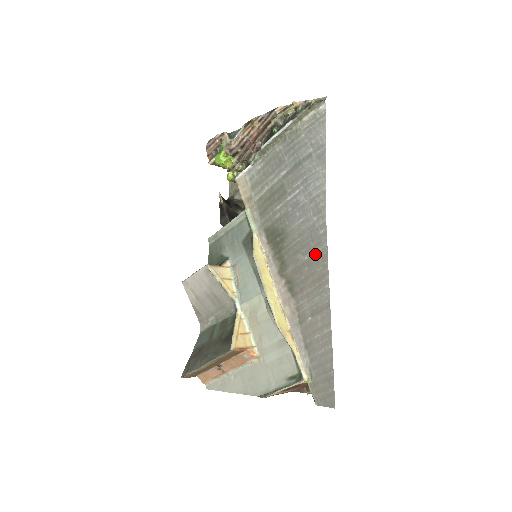
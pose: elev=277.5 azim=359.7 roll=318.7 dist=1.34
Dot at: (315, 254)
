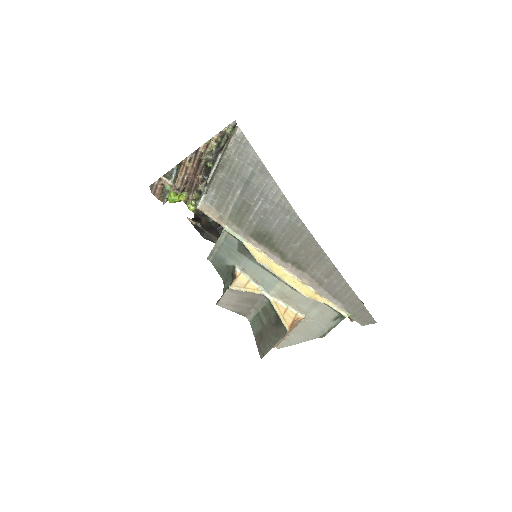
Dot at: (304, 240)
